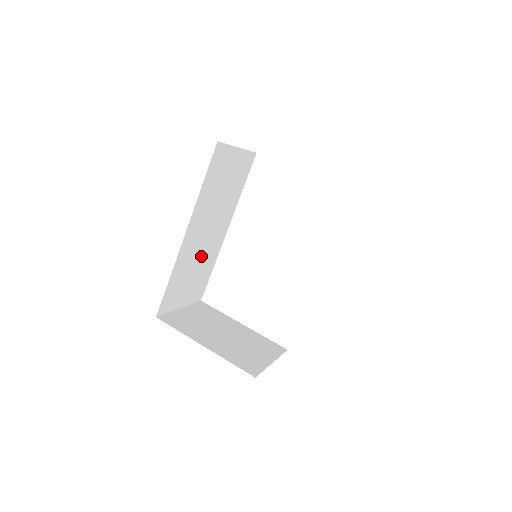
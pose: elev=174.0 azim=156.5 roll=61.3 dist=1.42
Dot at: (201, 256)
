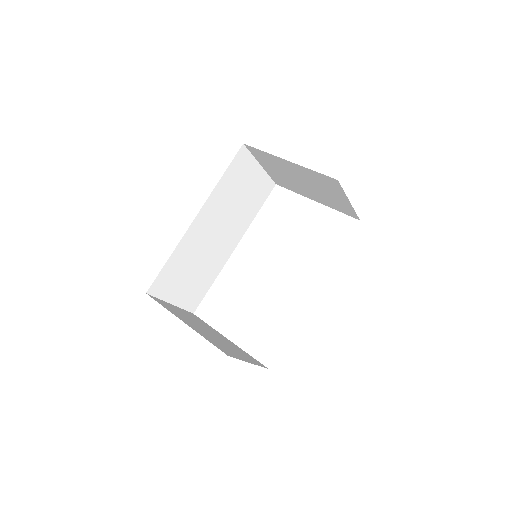
Dot at: (205, 257)
